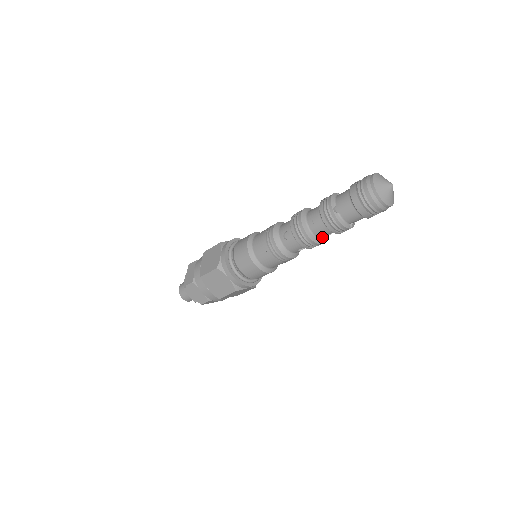
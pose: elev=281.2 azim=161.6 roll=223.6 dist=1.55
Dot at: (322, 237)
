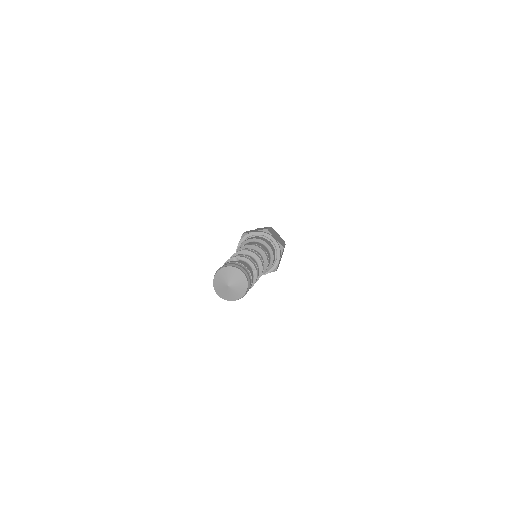
Dot at: occluded
